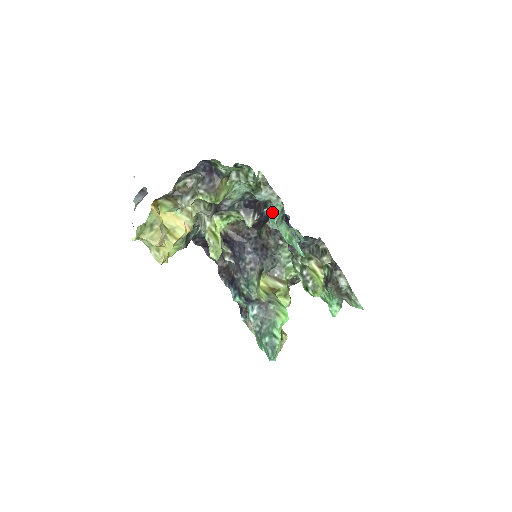
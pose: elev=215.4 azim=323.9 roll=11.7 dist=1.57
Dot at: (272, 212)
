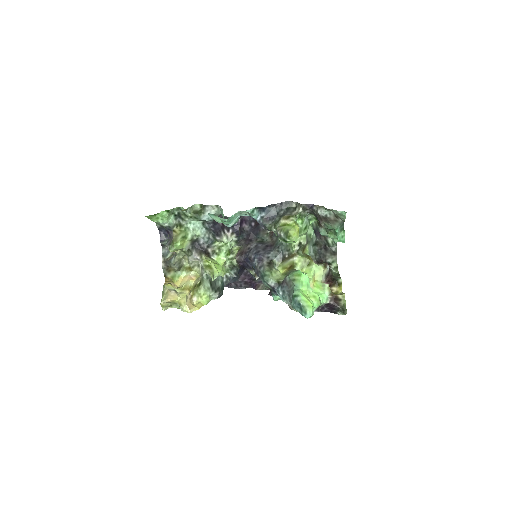
Dot at: occluded
